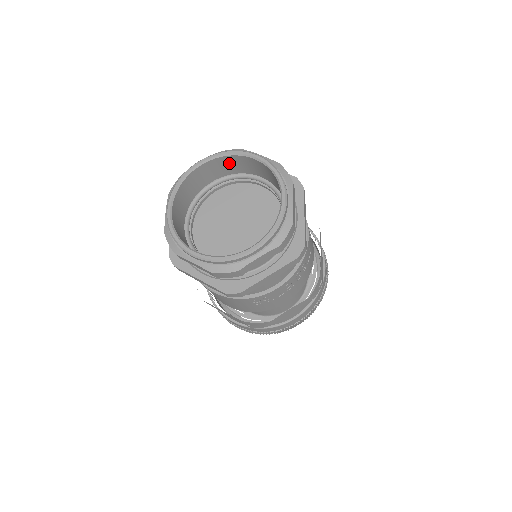
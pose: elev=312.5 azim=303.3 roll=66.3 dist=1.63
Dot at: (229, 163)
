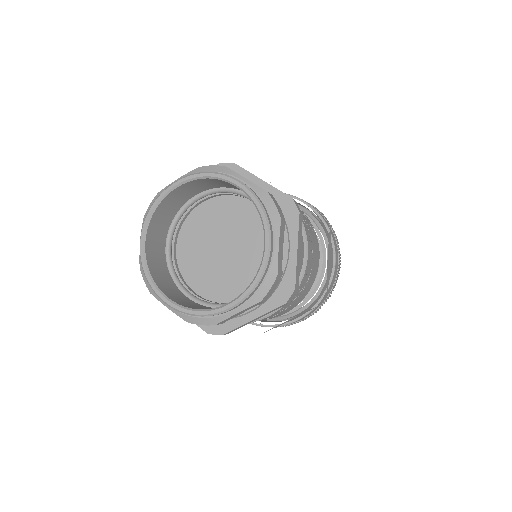
Dot at: (211, 182)
